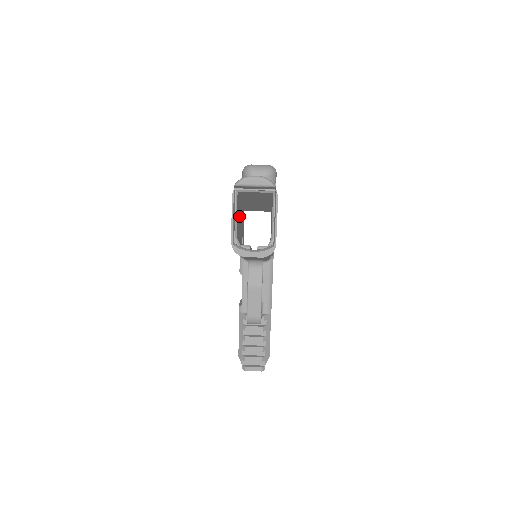
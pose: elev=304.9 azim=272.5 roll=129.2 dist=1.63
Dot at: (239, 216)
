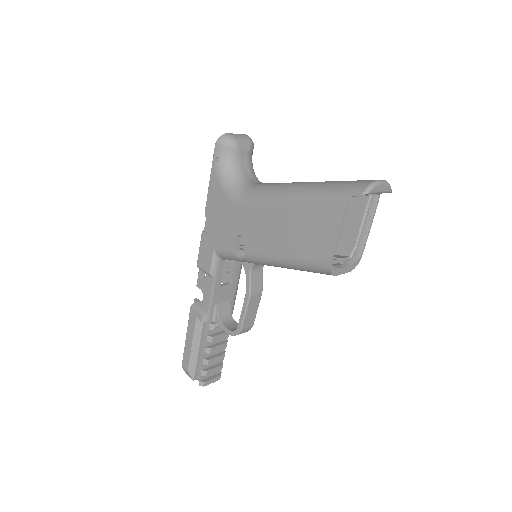
Dot at: (300, 220)
